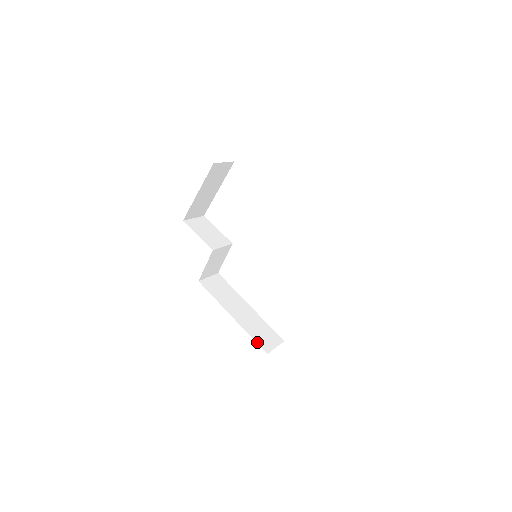
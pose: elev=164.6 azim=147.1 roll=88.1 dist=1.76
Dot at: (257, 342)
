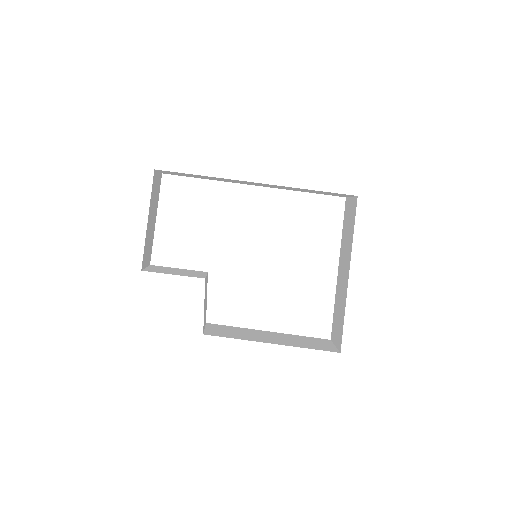
Dot at: occluded
